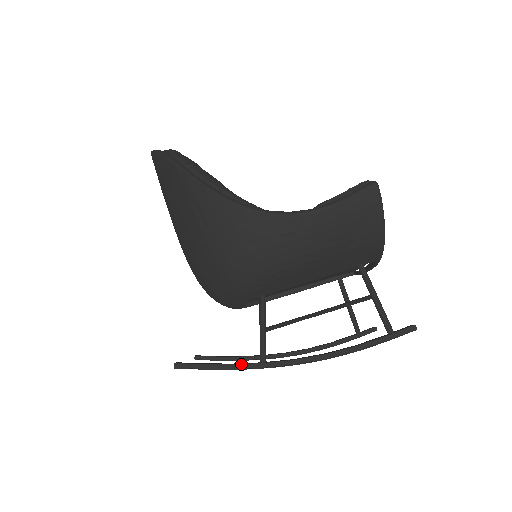
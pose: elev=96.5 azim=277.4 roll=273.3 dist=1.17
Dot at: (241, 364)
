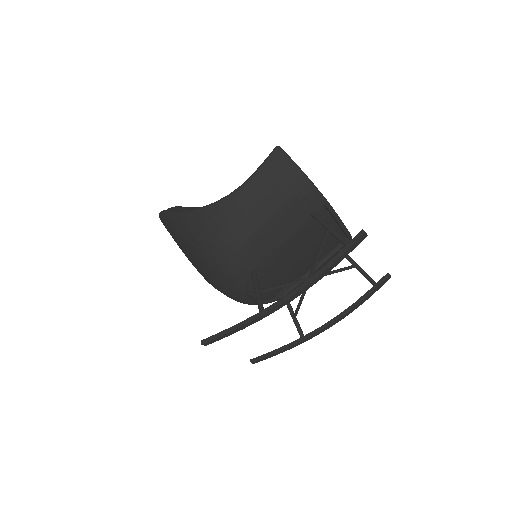
Dot at: (245, 320)
